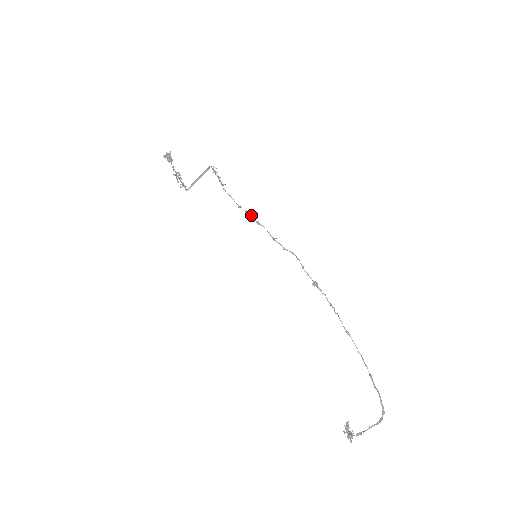
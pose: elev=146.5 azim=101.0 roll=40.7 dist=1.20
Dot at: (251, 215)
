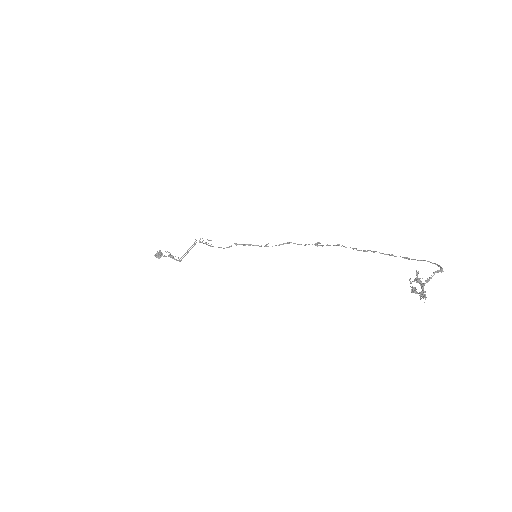
Dot at: (241, 244)
